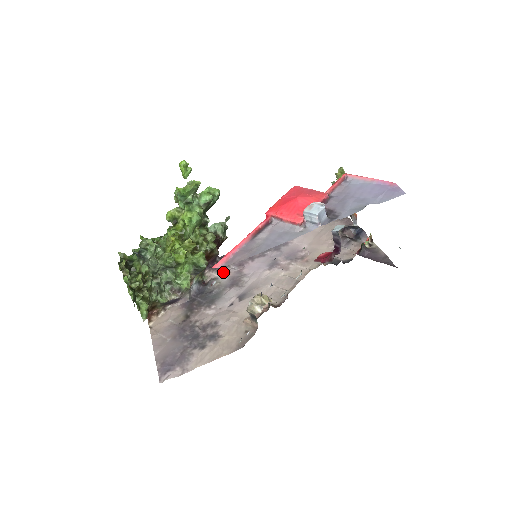
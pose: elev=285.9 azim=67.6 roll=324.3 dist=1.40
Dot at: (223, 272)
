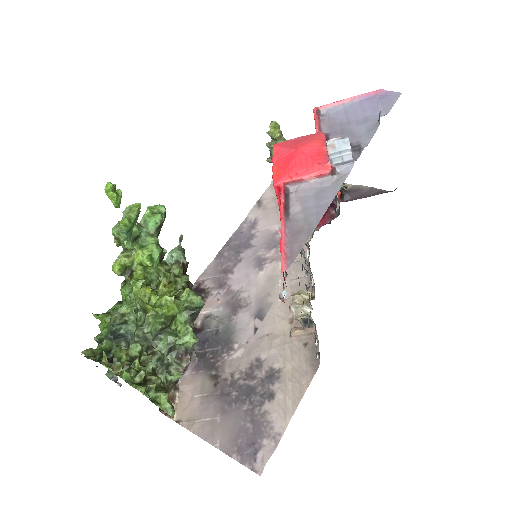
Dot at: (209, 304)
